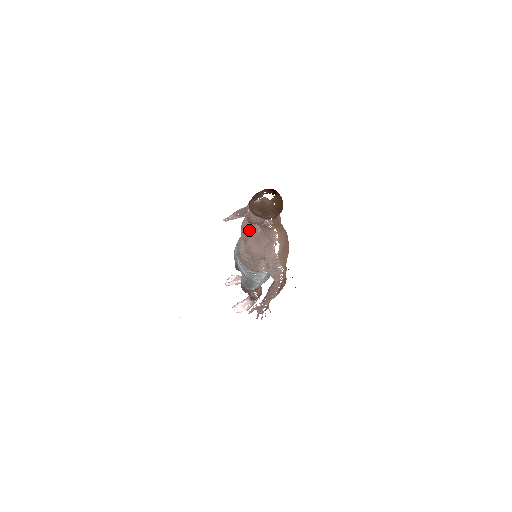
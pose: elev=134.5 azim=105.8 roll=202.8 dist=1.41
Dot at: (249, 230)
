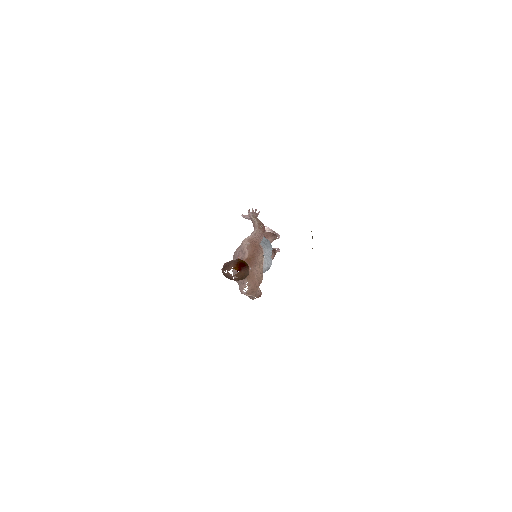
Dot at: occluded
